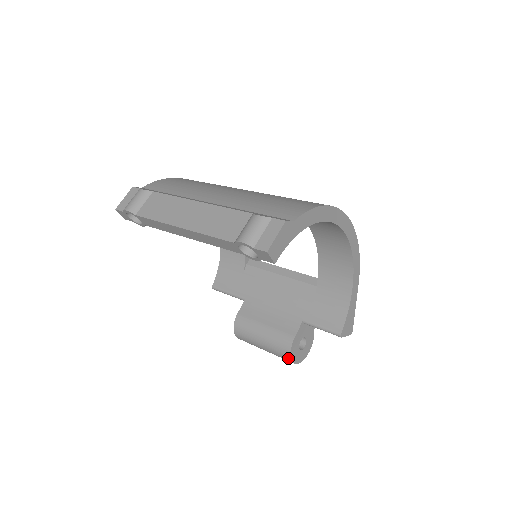
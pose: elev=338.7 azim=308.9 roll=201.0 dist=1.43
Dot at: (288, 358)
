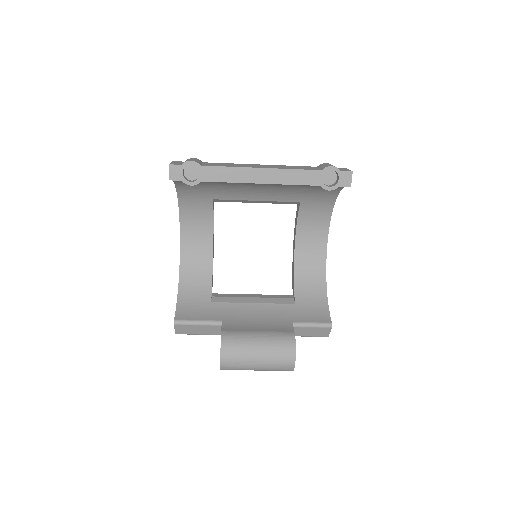
Dot at: (292, 355)
